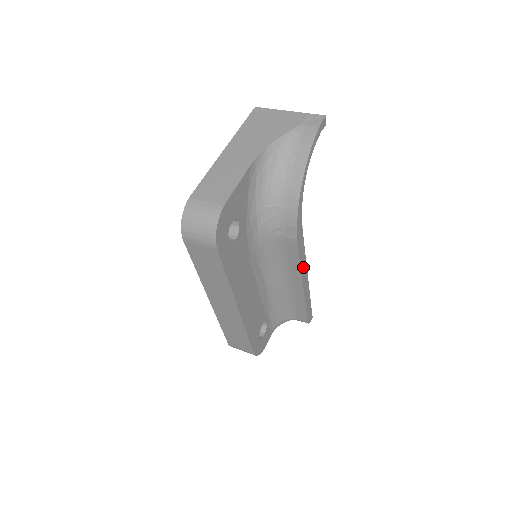
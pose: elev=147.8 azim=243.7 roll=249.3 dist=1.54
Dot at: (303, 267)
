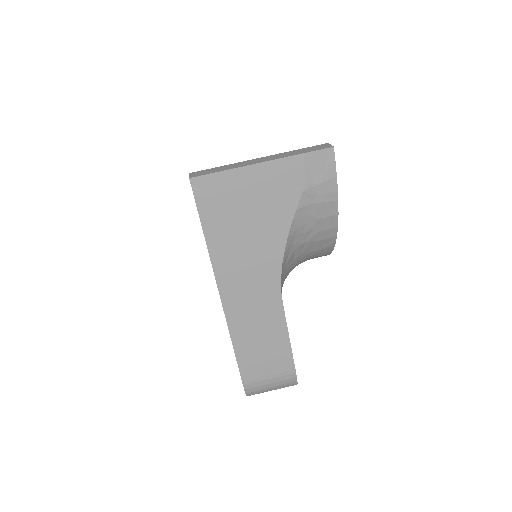
Dot at: occluded
